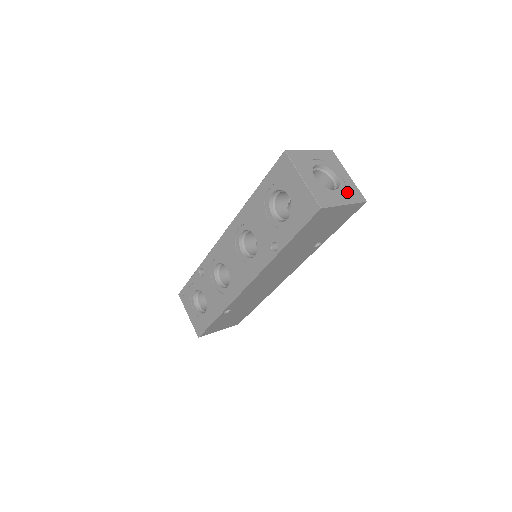
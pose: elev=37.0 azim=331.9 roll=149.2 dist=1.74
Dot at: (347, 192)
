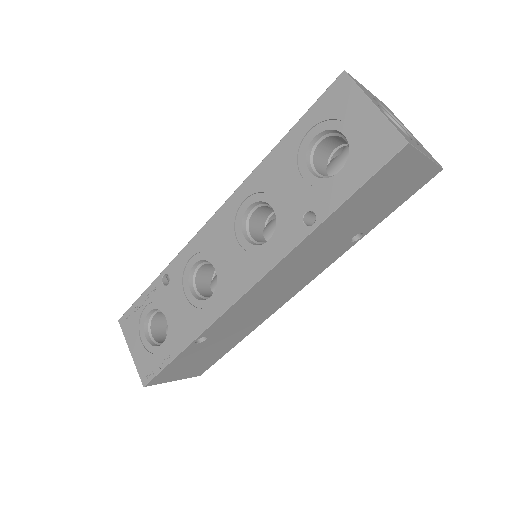
Dot at: (422, 148)
